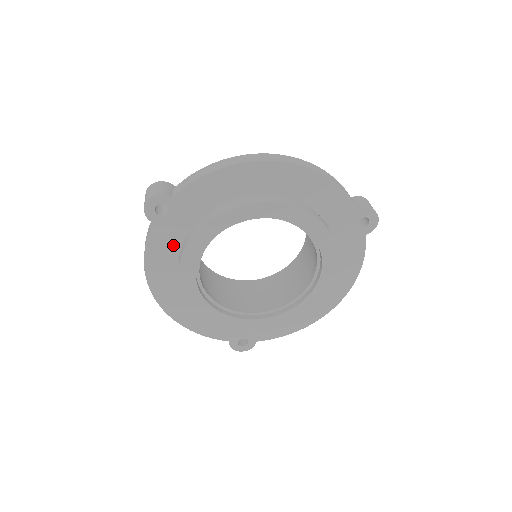
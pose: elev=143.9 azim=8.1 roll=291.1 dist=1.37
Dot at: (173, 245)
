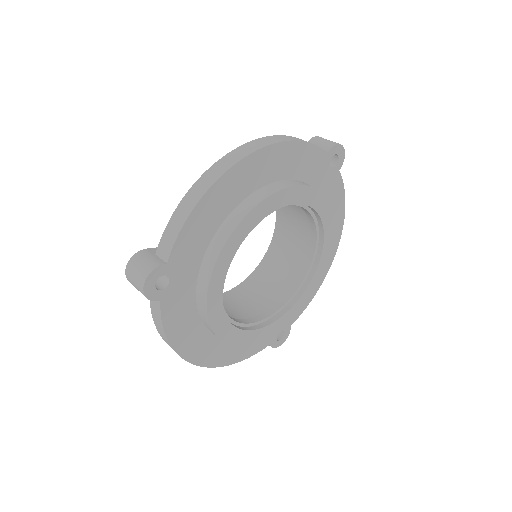
Dot at: (188, 306)
